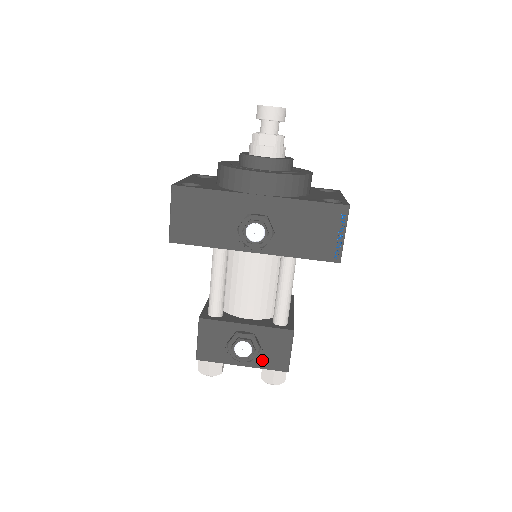
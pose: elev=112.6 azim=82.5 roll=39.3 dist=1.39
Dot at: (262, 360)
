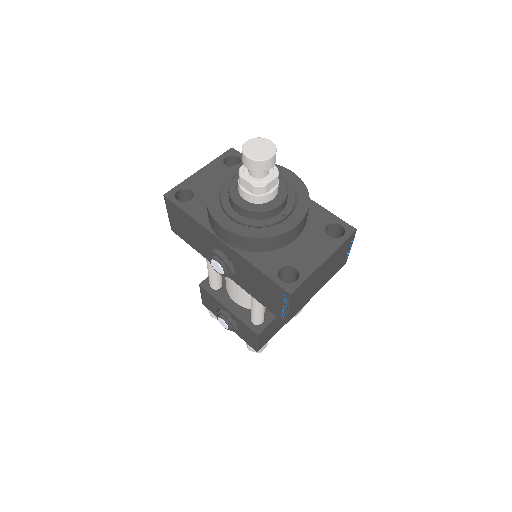
Dot at: (240, 334)
